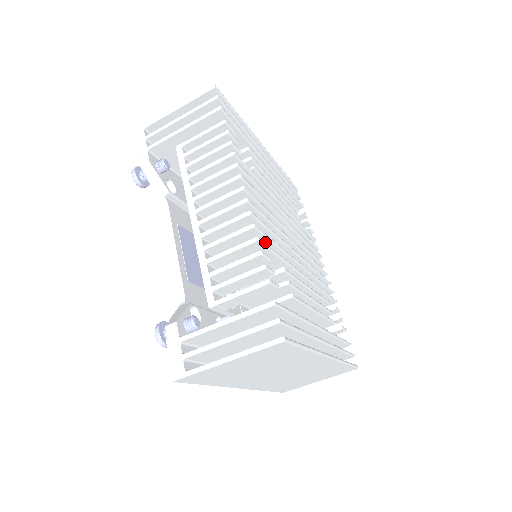
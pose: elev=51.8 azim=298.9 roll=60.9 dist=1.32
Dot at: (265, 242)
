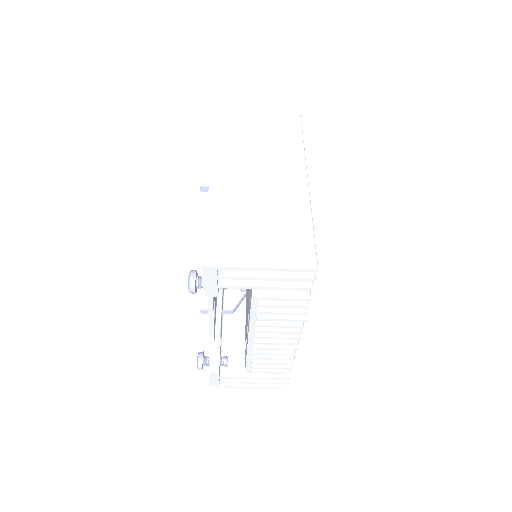
Dot at: occluded
